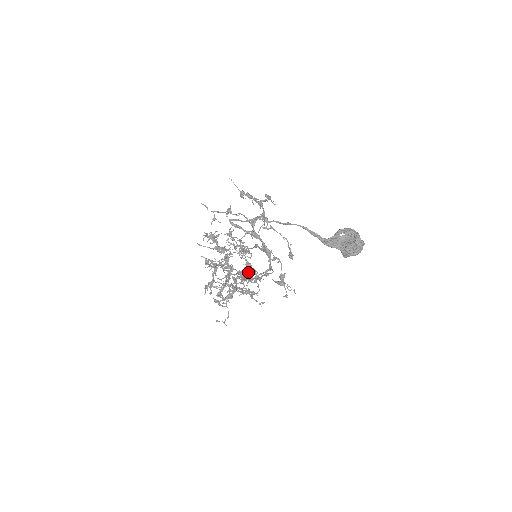
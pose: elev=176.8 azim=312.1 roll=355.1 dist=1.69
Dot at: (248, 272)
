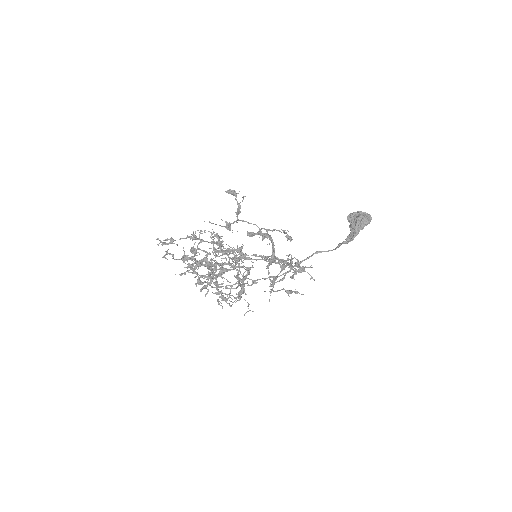
Dot at: occluded
